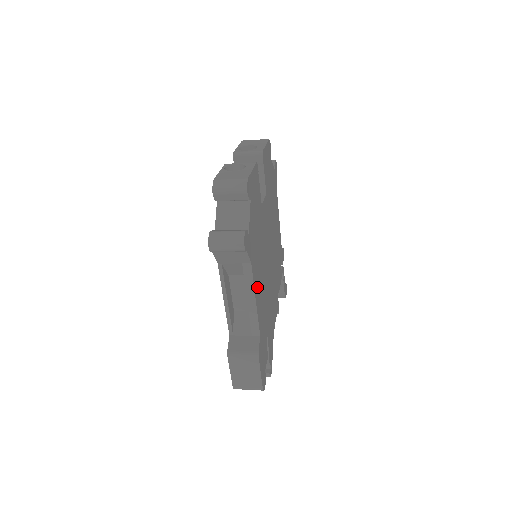
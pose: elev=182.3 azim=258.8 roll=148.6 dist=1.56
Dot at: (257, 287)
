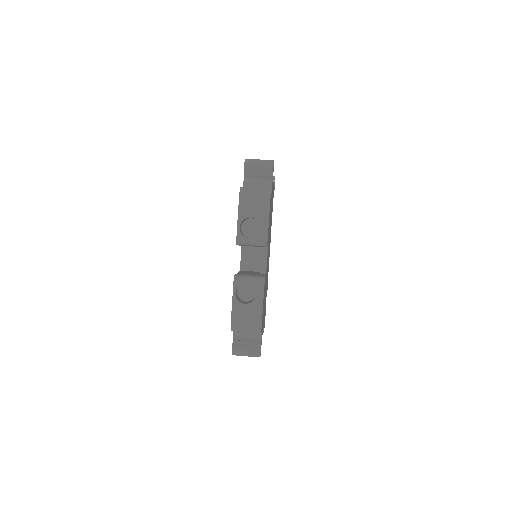
Dot at: occluded
